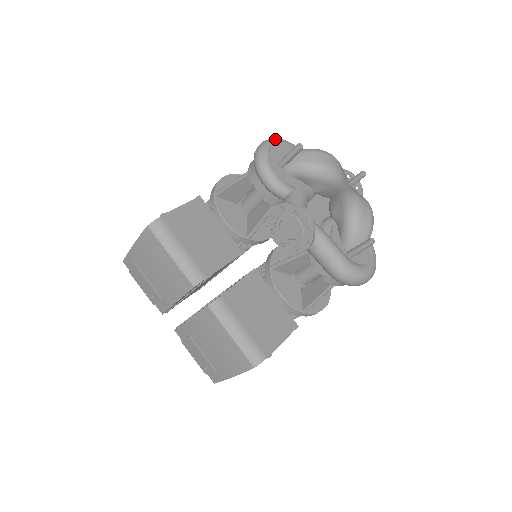
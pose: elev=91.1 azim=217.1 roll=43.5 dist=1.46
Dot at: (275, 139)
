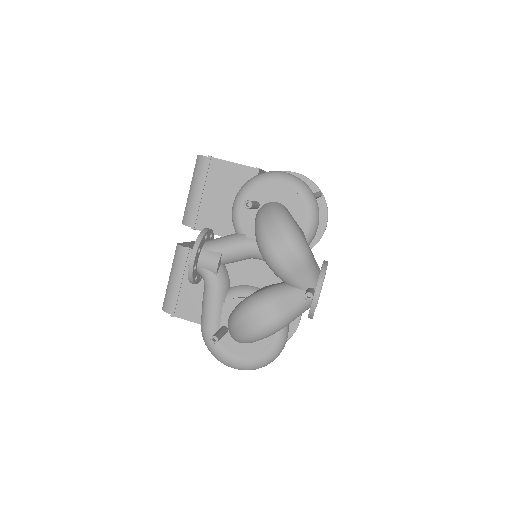
Dot at: (290, 179)
